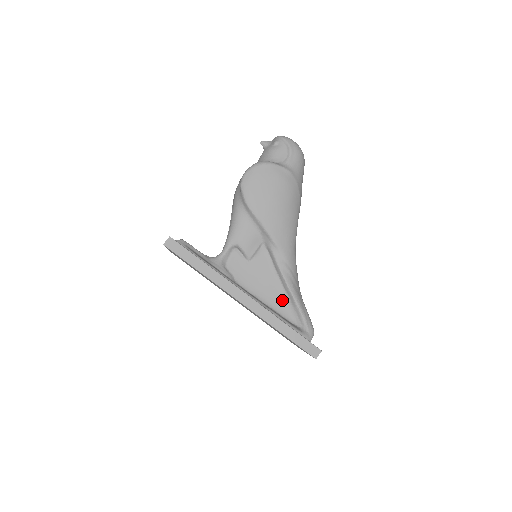
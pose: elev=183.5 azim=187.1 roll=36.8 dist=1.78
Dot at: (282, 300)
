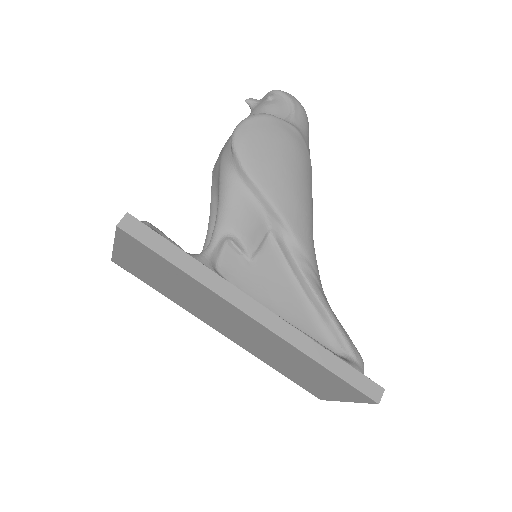
Dot at: (307, 317)
